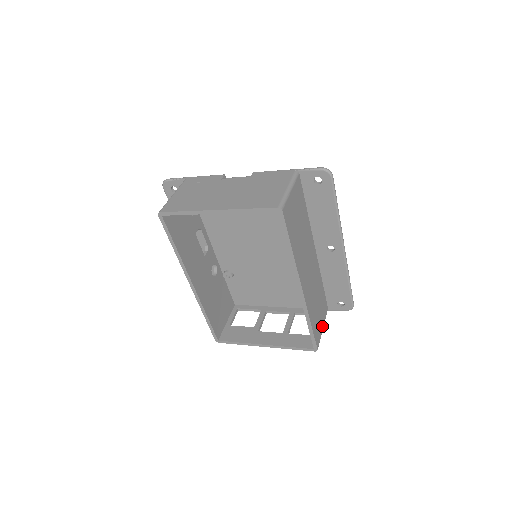
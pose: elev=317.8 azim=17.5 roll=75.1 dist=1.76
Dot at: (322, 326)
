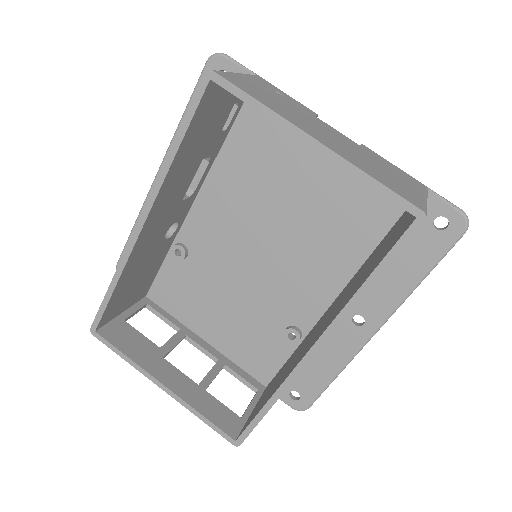
Dot at: occluded
